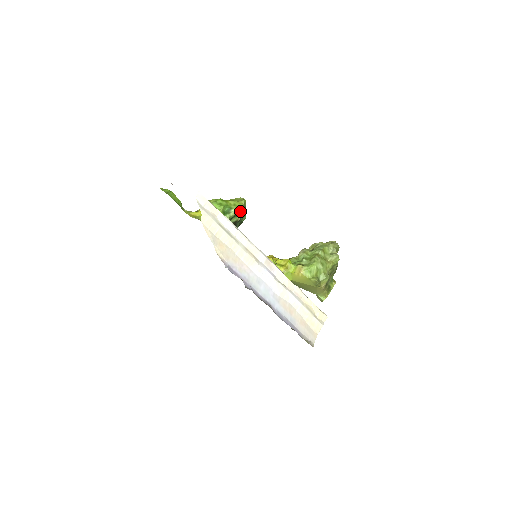
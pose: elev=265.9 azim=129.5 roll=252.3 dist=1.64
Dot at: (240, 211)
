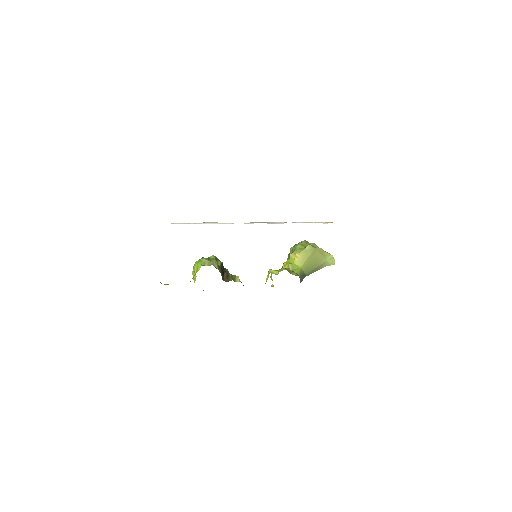
Dot at: occluded
